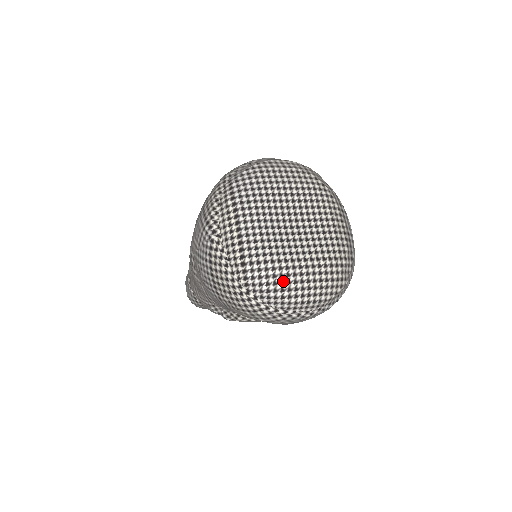
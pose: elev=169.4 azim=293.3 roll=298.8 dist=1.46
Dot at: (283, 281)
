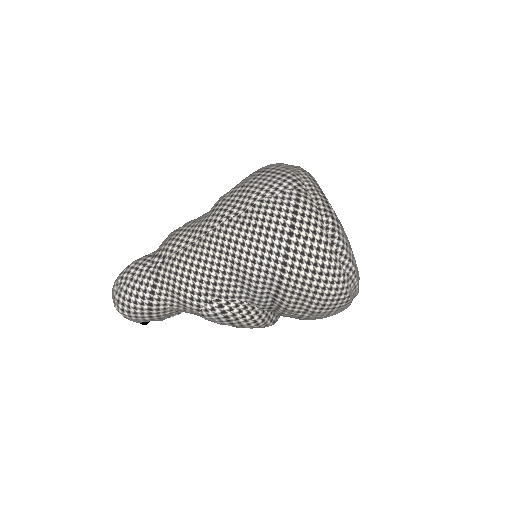
Dot at: occluded
